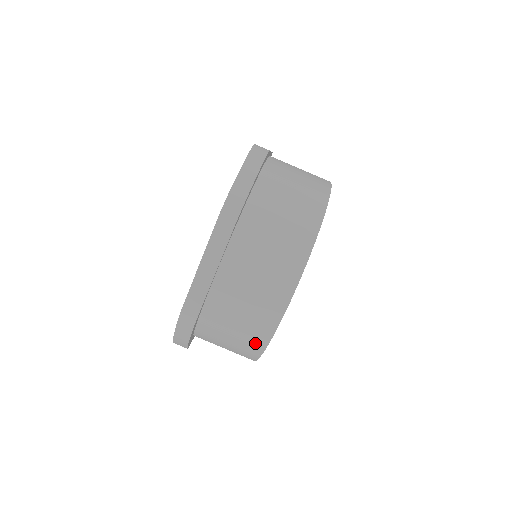
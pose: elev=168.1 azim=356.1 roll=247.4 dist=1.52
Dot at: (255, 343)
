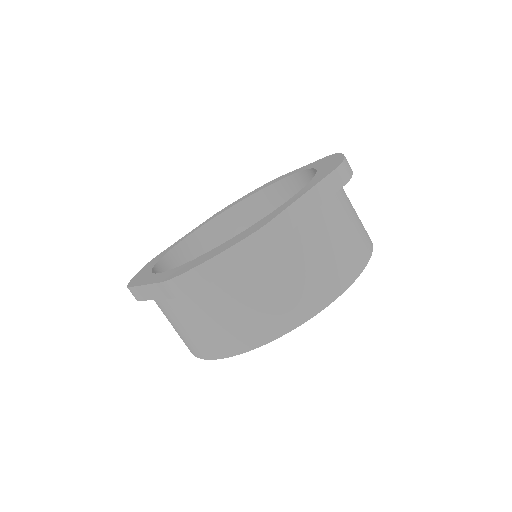
Dot at: (288, 317)
